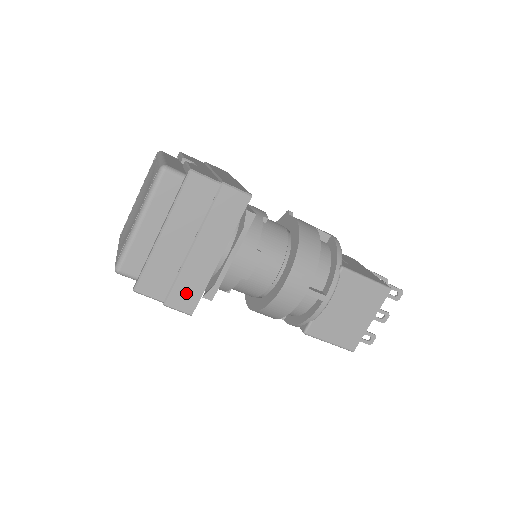
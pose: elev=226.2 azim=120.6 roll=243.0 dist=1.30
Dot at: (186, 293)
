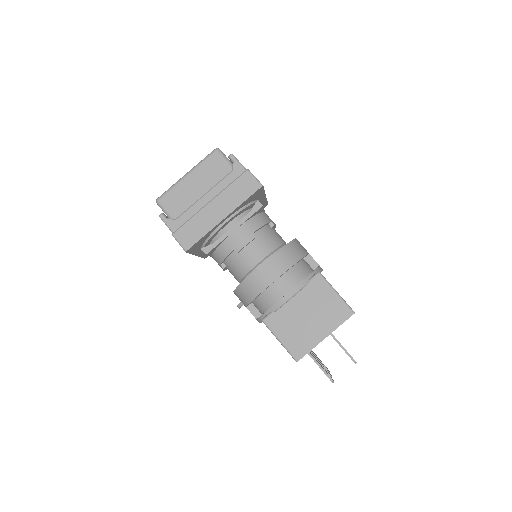
Dot at: occluded
